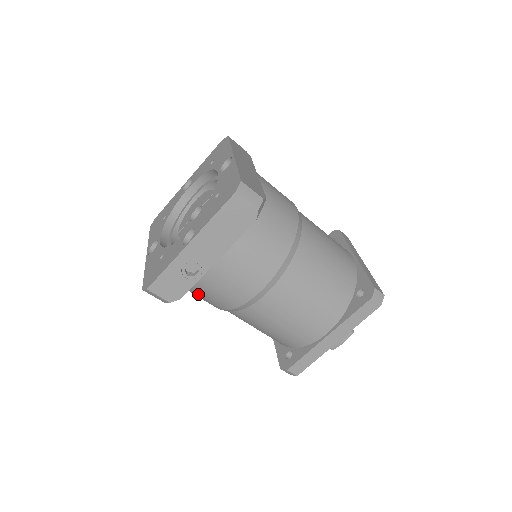
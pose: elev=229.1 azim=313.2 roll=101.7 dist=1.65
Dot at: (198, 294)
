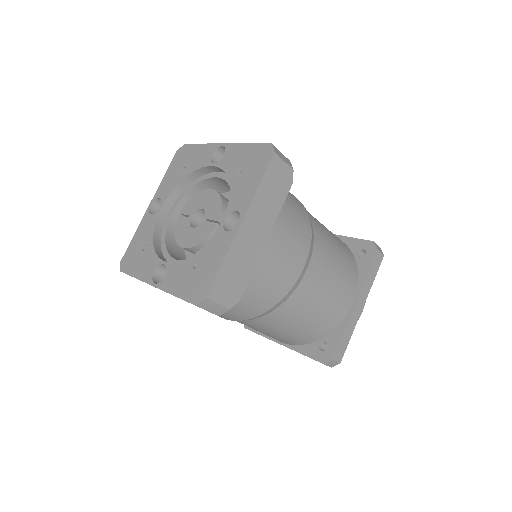
Dot at: occluded
